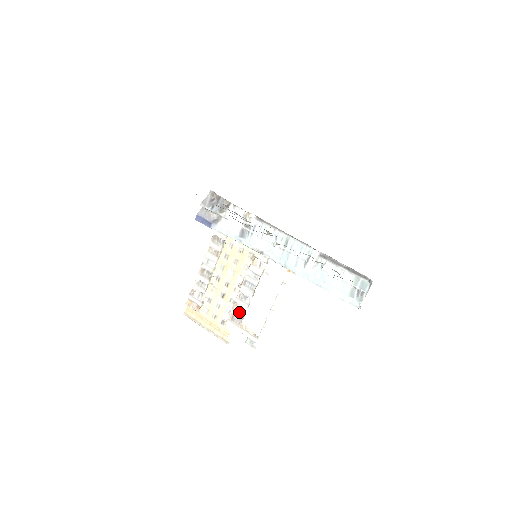
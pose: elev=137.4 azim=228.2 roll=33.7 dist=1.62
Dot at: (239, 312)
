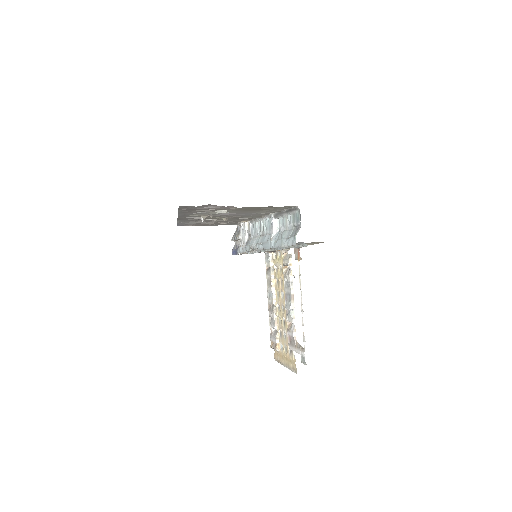
Dot at: (290, 331)
